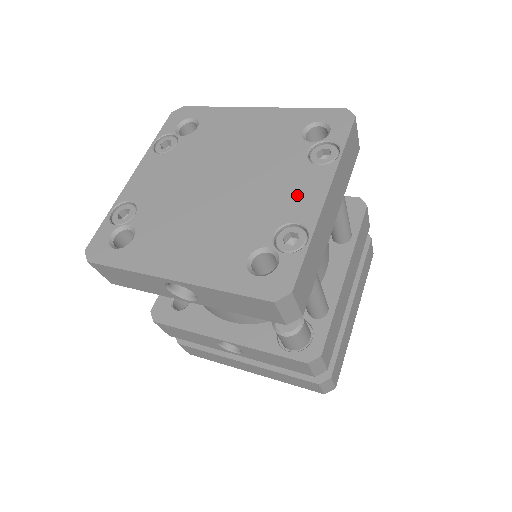
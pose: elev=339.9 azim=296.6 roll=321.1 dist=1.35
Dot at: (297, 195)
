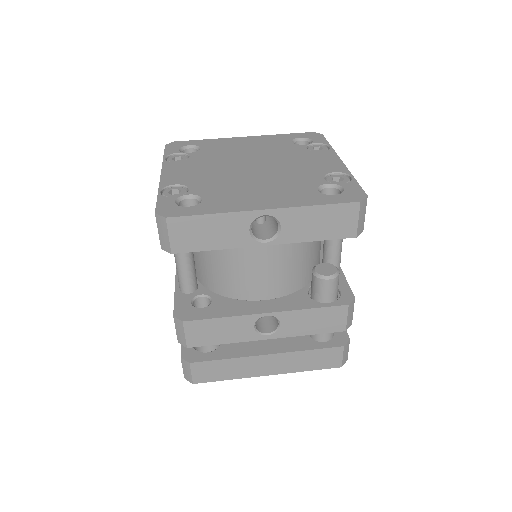
Dot at: (321, 163)
